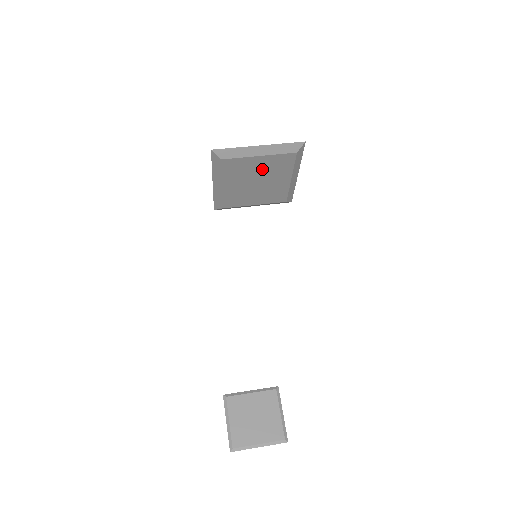
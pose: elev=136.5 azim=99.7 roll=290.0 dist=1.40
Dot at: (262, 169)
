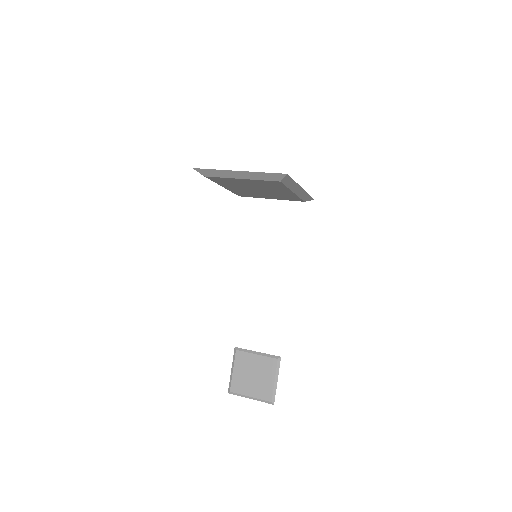
Dot at: (254, 184)
